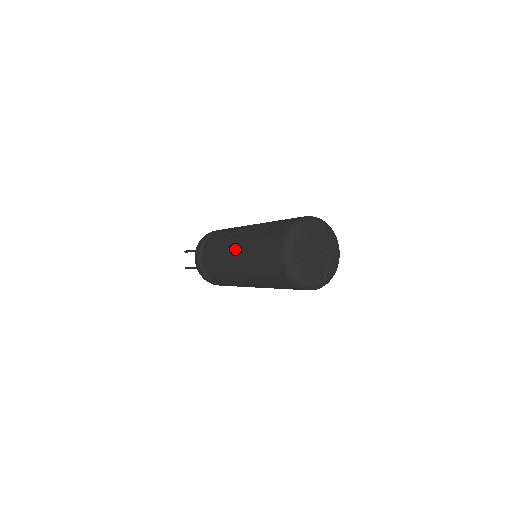
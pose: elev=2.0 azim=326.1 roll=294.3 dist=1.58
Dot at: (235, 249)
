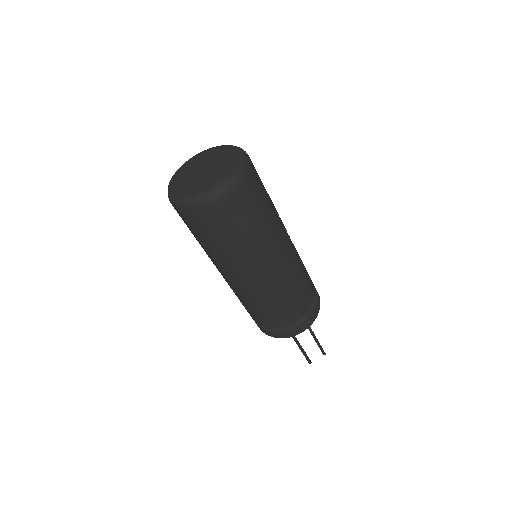
Dot at: occluded
